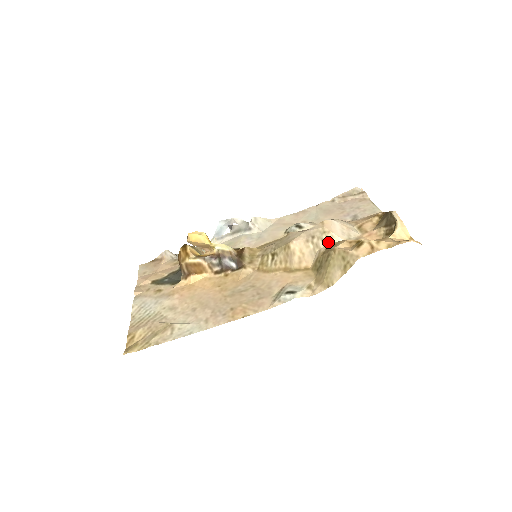
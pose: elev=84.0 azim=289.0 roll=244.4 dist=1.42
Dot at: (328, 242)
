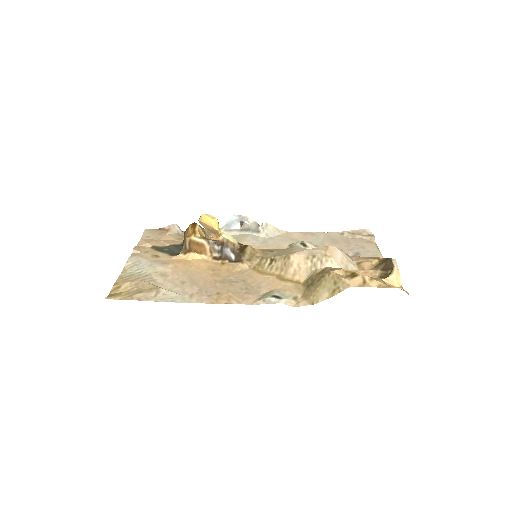
Dot at: (326, 265)
